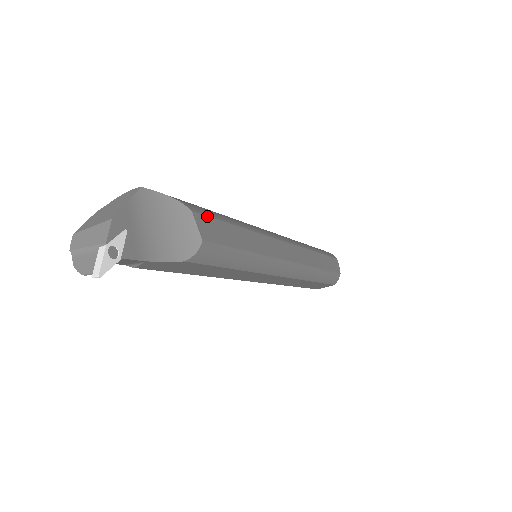
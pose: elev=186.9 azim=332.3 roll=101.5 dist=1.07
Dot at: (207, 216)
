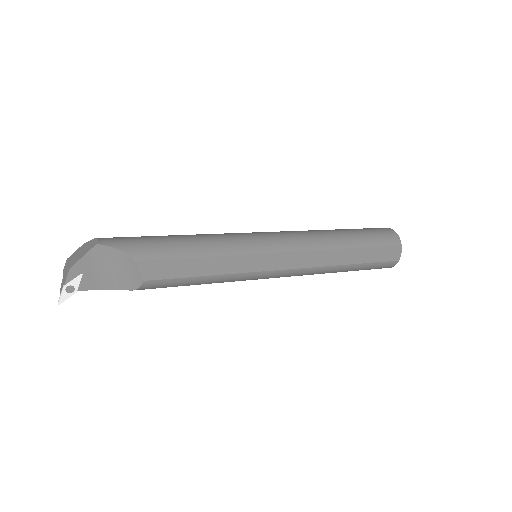
Dot at: (155, 260)
